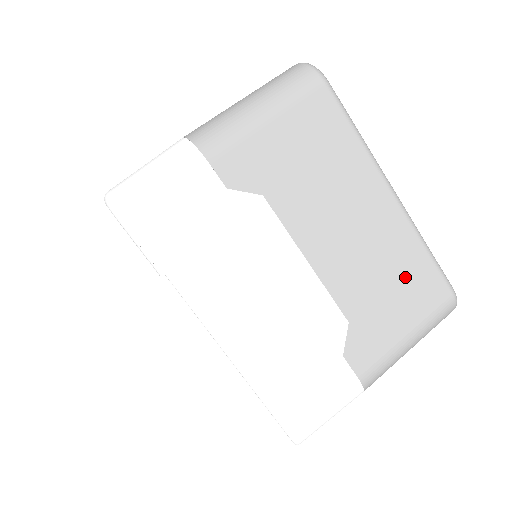
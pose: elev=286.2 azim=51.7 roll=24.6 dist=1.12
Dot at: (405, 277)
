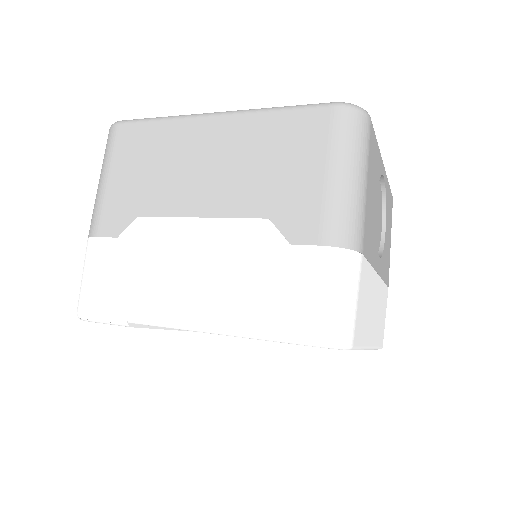
Dot at: (280, 144)
